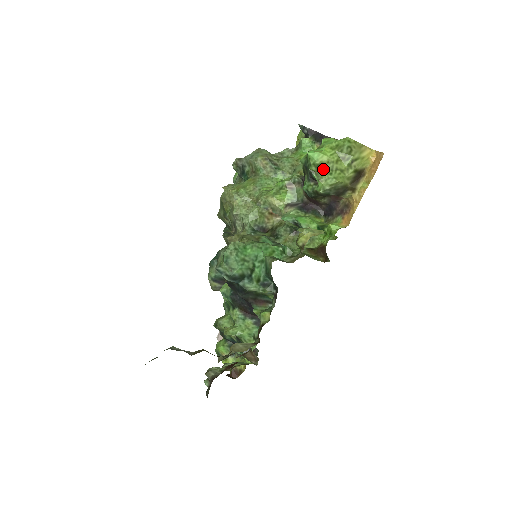
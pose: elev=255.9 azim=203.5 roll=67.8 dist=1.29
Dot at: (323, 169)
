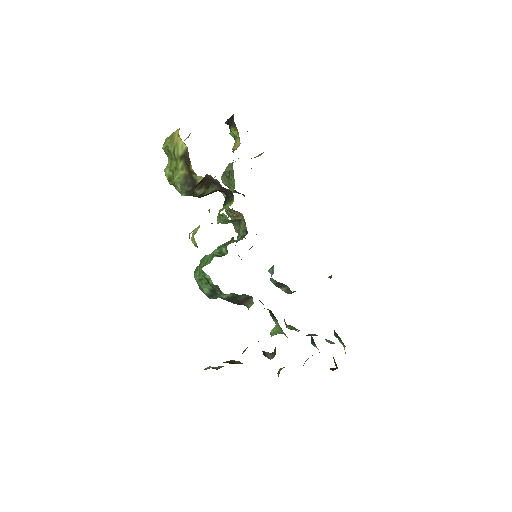
Dot at: occluded
